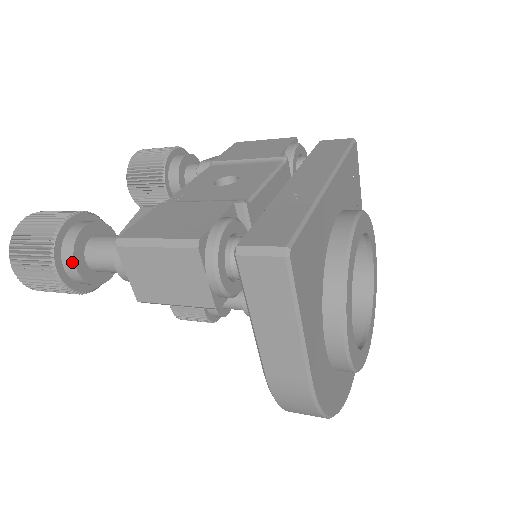
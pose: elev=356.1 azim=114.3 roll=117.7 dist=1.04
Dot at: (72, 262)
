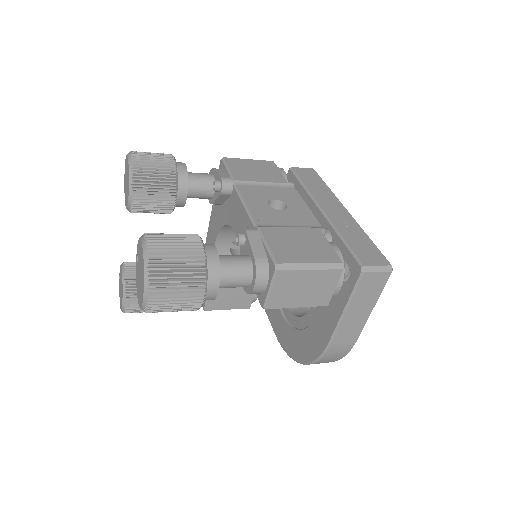
Dot at: (217, 284)
